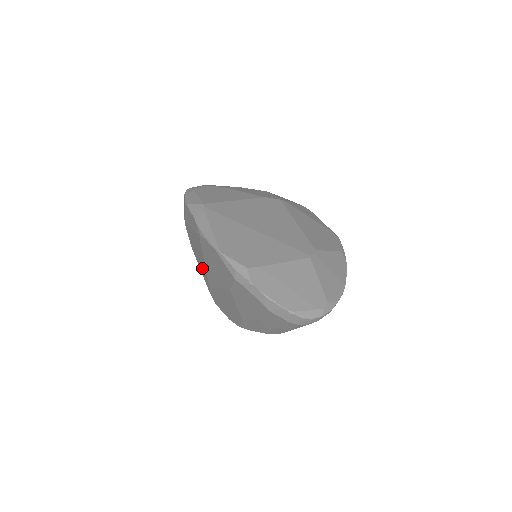
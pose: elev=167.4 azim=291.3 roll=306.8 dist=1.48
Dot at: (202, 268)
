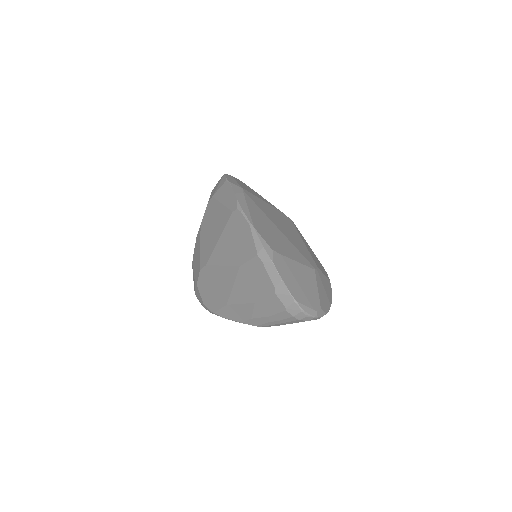
Dot at: (207, 245)
